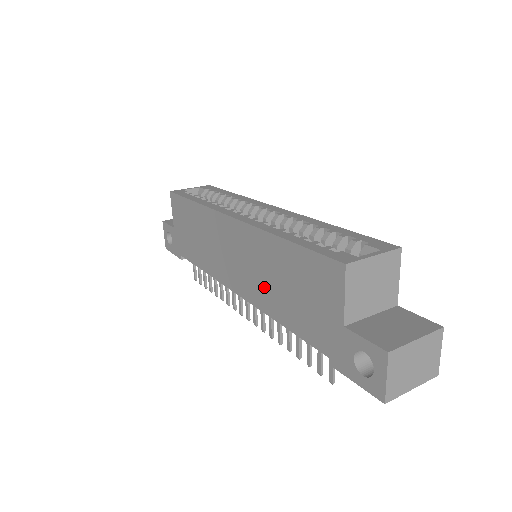
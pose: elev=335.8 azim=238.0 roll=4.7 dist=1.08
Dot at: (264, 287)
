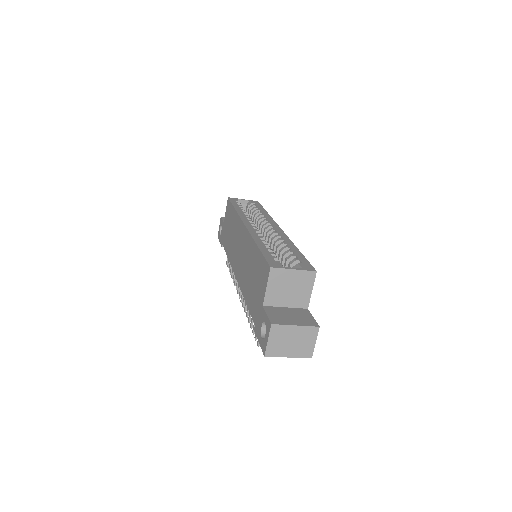
Dot at: (245, 274)
